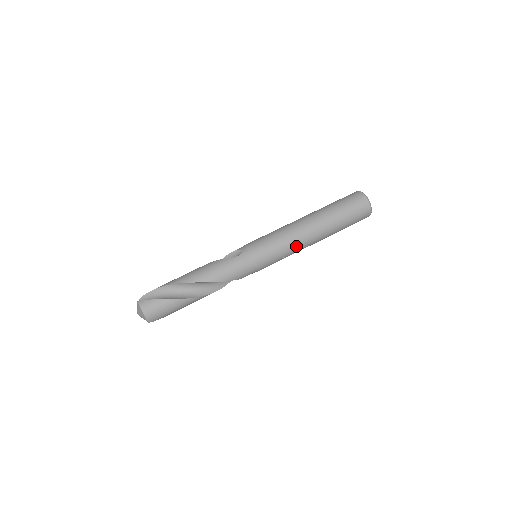
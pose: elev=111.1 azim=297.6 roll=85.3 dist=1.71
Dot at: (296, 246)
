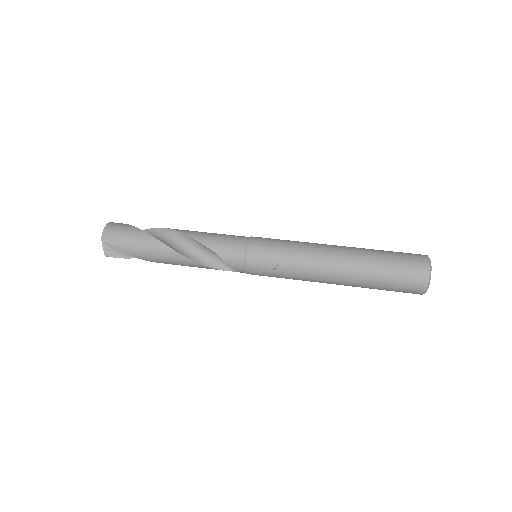
Dot at: (306, 255)
